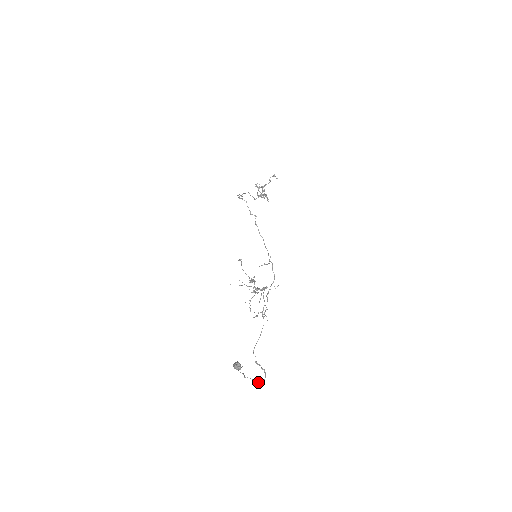
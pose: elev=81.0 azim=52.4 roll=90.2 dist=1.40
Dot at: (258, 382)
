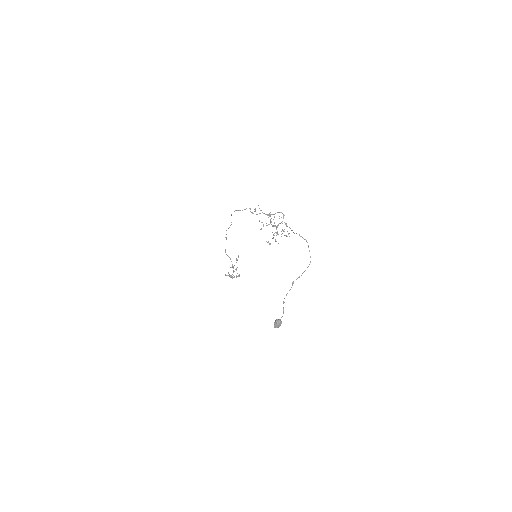
Dot at: occluded
